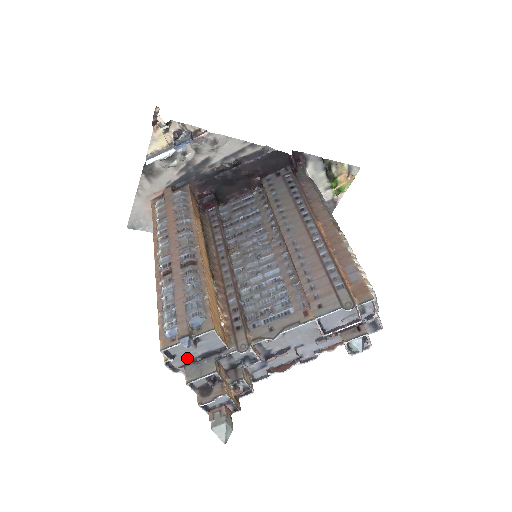
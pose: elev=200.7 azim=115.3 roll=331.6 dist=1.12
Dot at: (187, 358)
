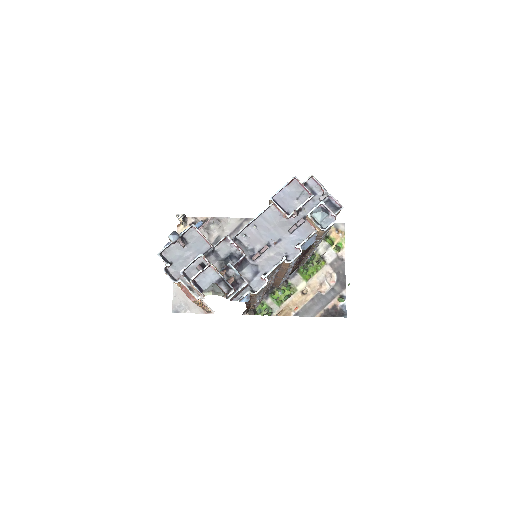
Dot at: (183, 266)
